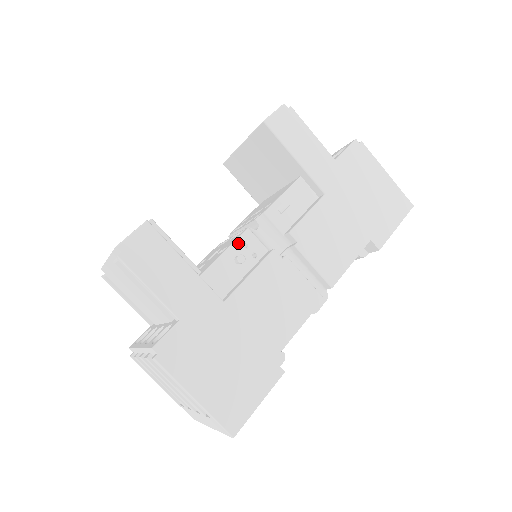
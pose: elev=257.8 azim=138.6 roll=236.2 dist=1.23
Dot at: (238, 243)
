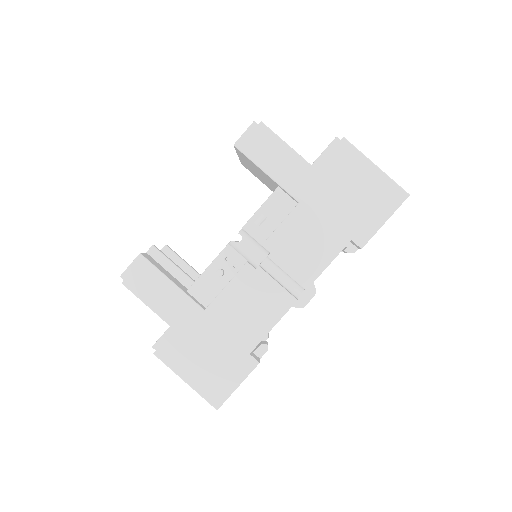
Dot at: (219, 258)
